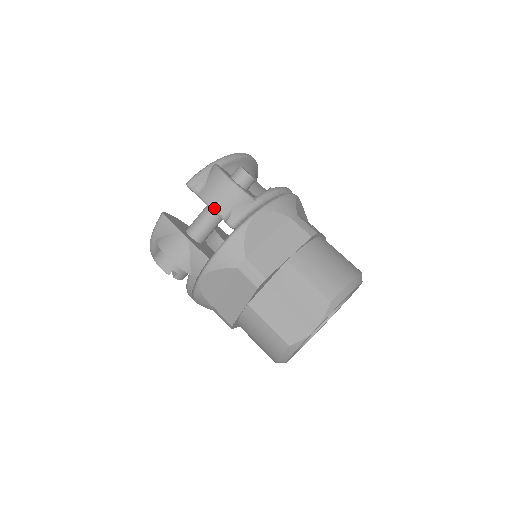
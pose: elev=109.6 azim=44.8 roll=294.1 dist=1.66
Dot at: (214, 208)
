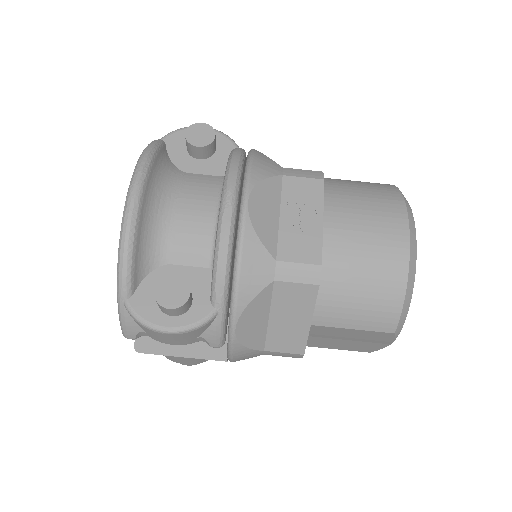
Dot at: occluded
